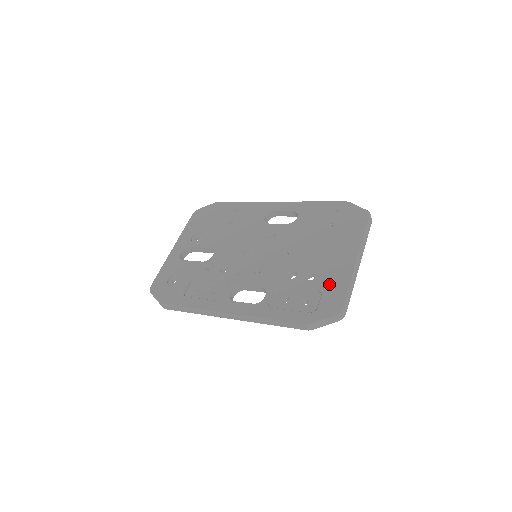
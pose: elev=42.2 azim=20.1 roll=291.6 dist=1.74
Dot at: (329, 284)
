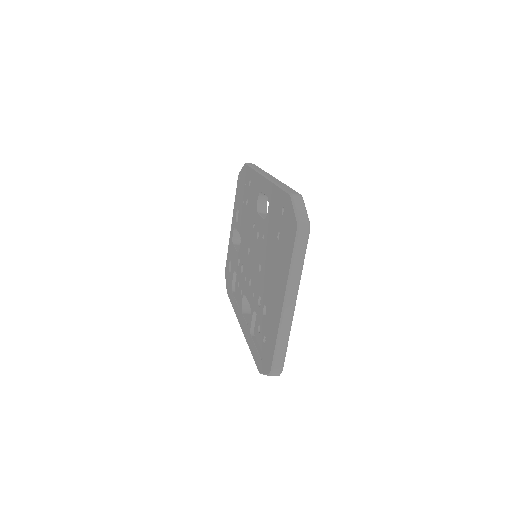
Dot at: (269, 330)
